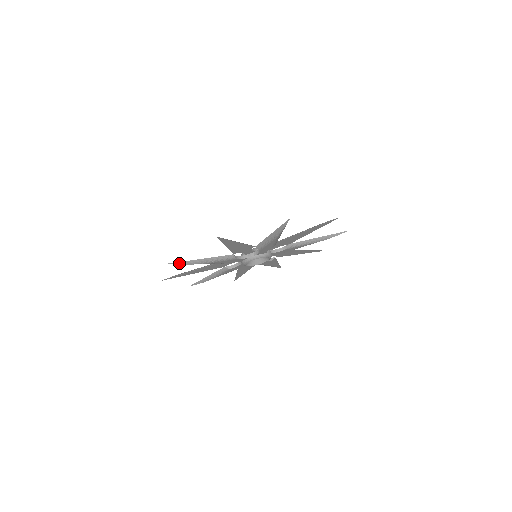
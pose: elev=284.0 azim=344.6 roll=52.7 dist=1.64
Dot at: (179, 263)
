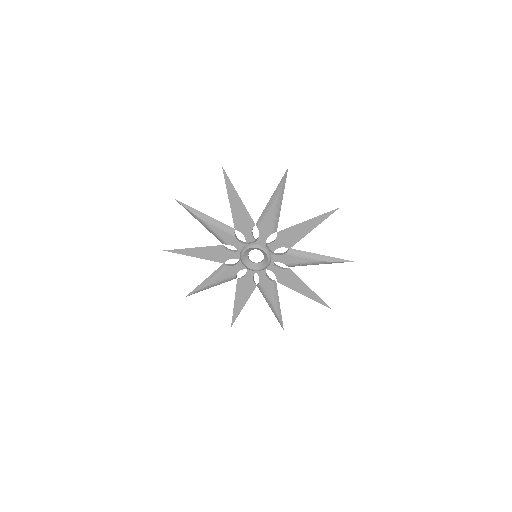
Dot at: (184, 205)
